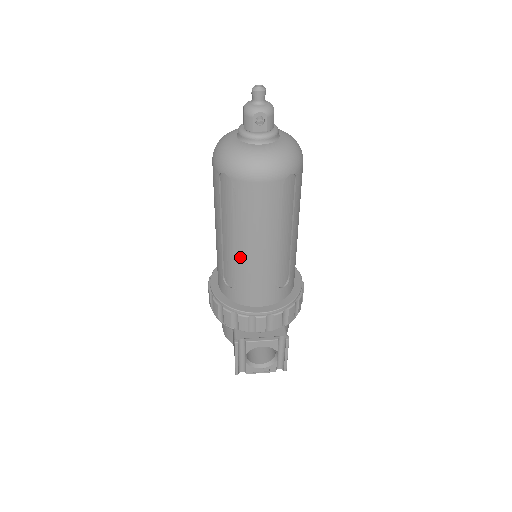
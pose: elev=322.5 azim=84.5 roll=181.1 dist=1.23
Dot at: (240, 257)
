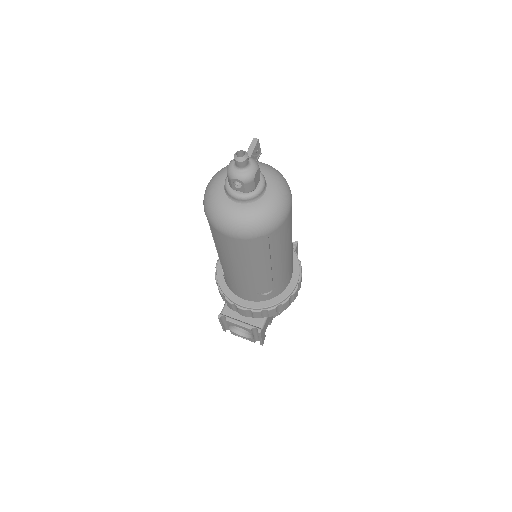
Dot at: (224, 267)
